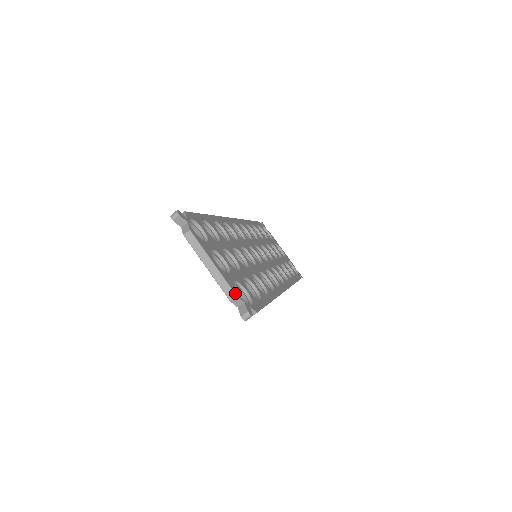
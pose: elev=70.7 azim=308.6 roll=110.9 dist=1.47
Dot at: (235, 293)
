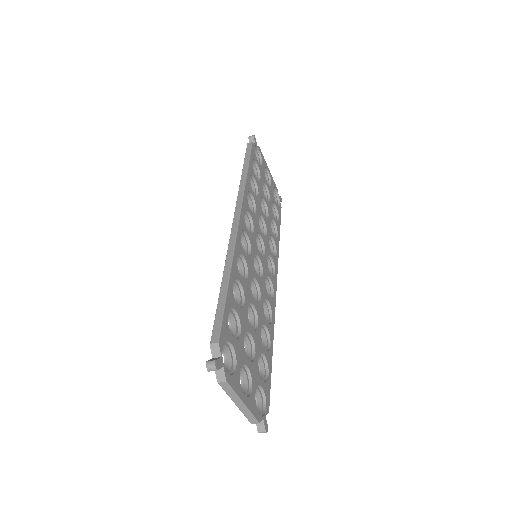
Dot at: (258, 421)
